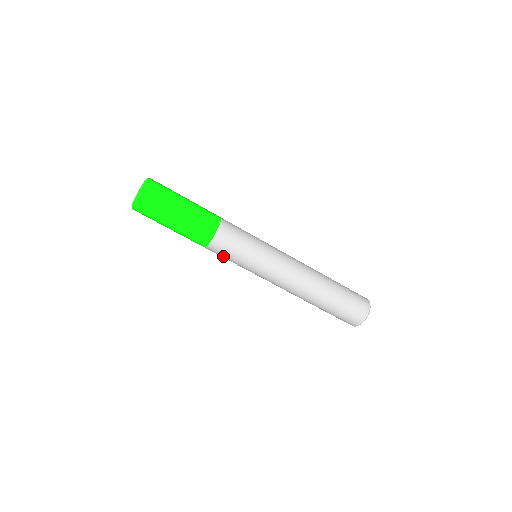
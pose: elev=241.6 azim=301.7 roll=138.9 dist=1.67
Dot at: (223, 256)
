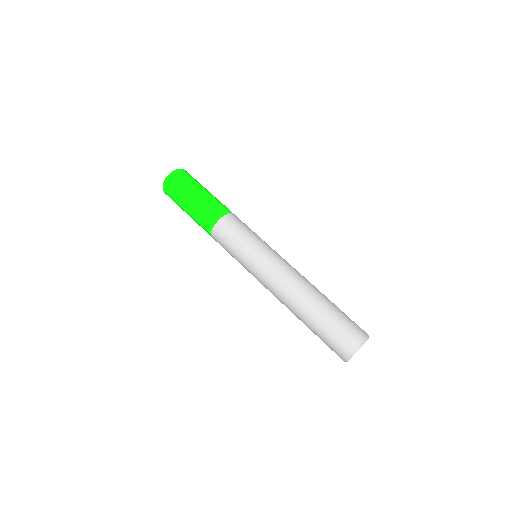
Dot at: (231, 233)
